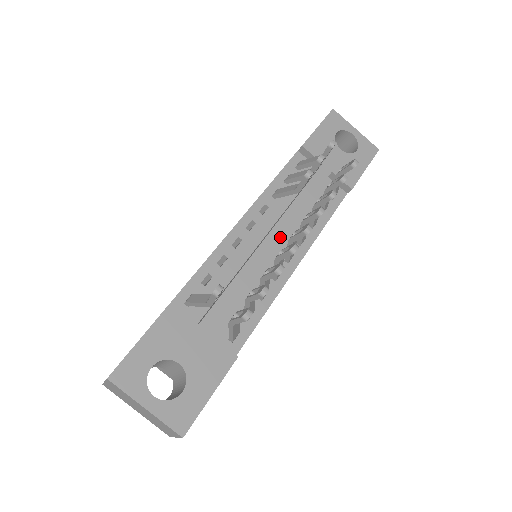
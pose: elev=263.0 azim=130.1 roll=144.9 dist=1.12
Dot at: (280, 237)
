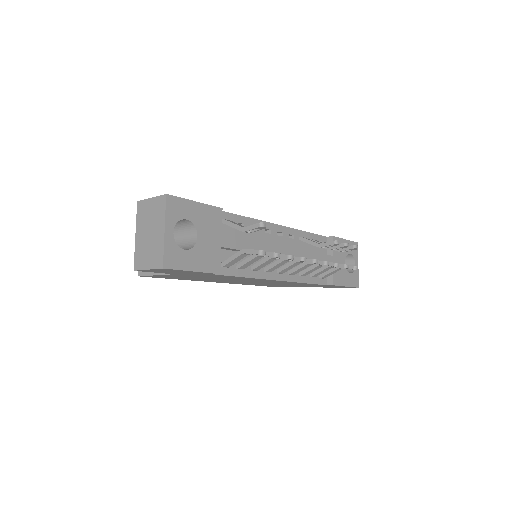
Dot at: occluded
